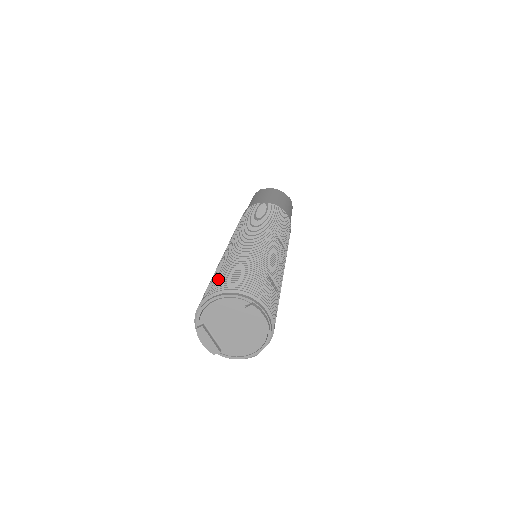
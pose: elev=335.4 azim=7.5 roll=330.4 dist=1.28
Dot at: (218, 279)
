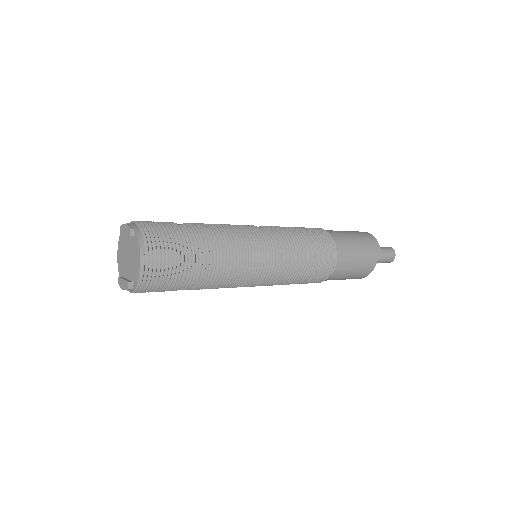
Dot at: occluded
